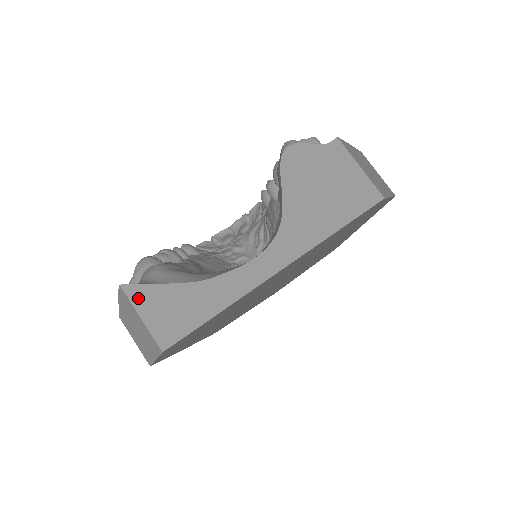
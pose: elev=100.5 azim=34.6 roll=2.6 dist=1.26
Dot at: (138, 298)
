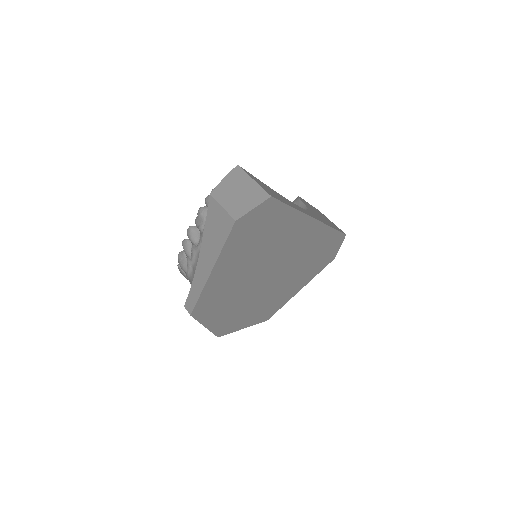
Dot at: (250, 175)
